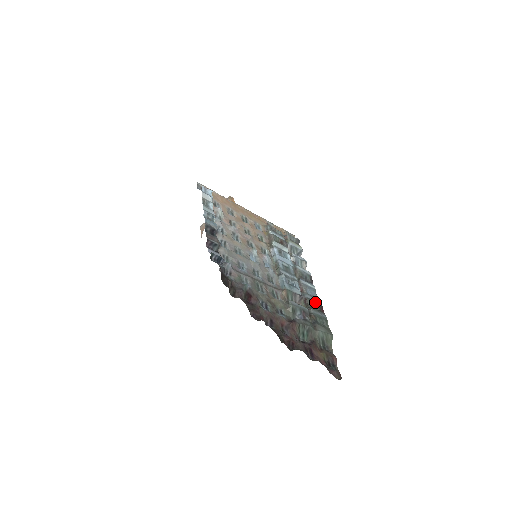
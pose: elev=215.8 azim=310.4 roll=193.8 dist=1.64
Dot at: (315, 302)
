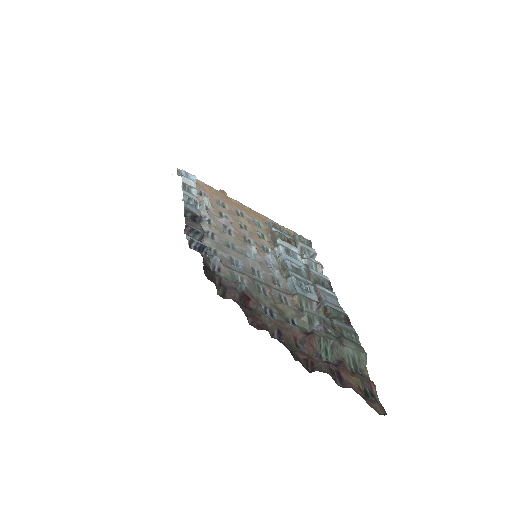
Dot at: (338, 311)
